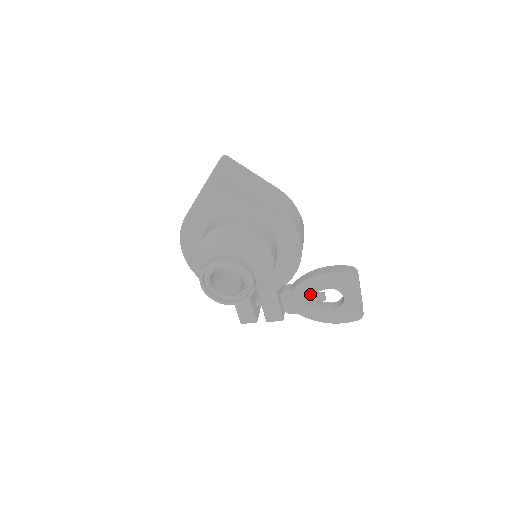
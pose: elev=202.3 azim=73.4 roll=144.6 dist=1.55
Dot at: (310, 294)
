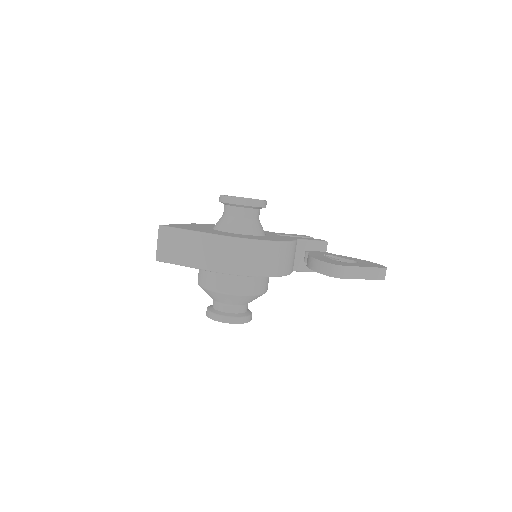
Dot at: occluded
